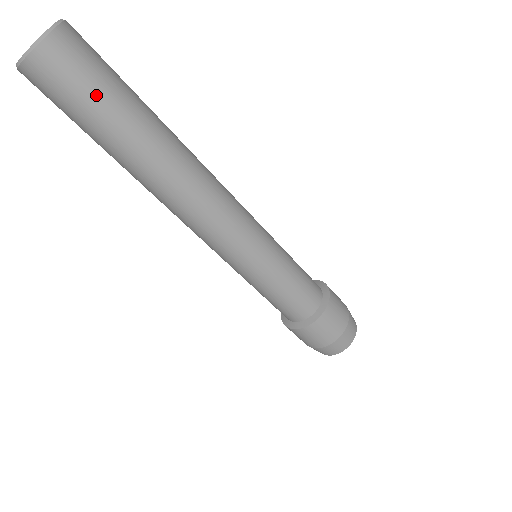
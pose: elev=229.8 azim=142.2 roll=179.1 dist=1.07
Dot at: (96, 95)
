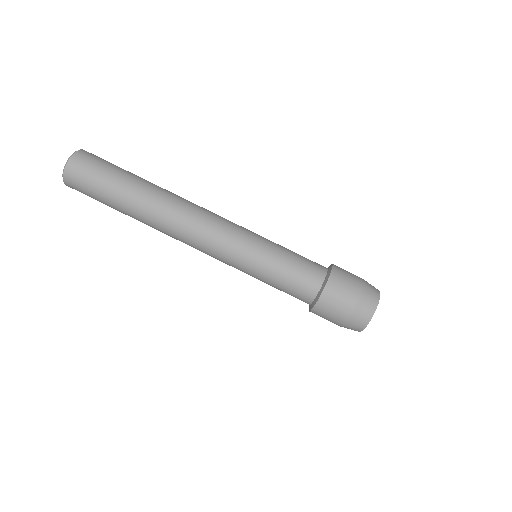
Dot at: (98, 186)
